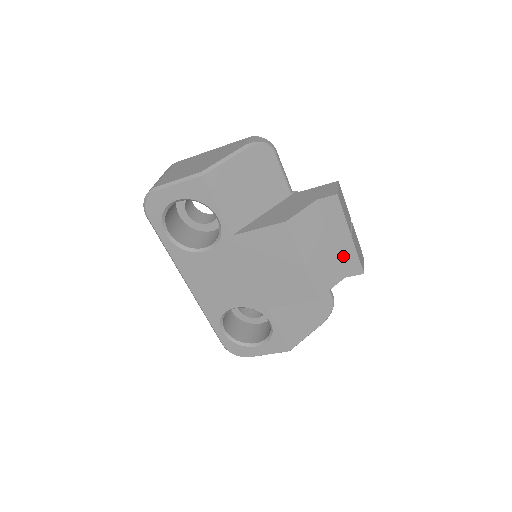
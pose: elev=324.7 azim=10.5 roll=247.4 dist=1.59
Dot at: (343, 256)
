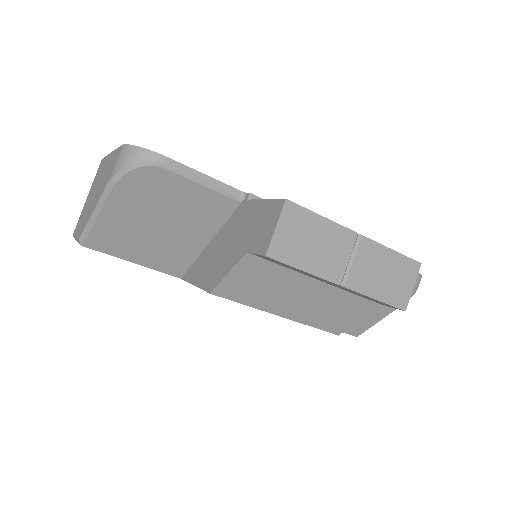
Dot at: (354, 293)
